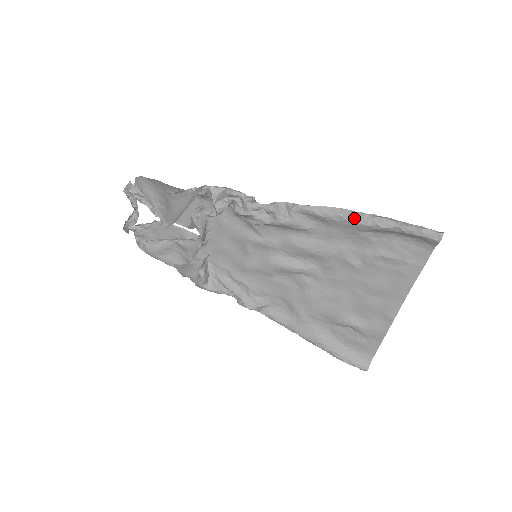
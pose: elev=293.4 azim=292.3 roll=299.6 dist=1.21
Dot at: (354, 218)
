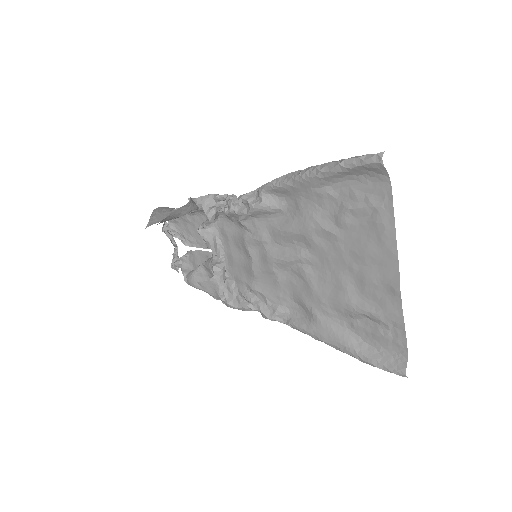
Dot at: (302, 175)
